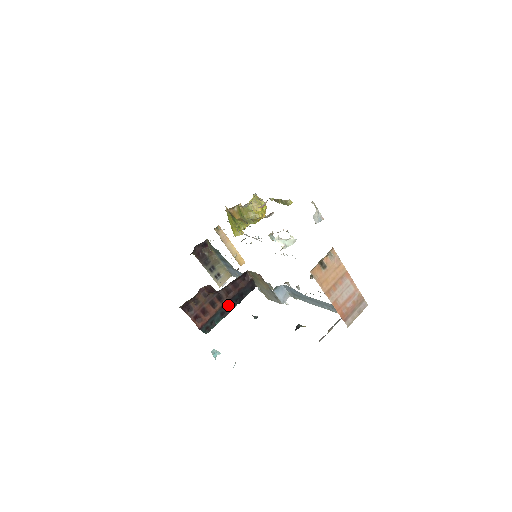
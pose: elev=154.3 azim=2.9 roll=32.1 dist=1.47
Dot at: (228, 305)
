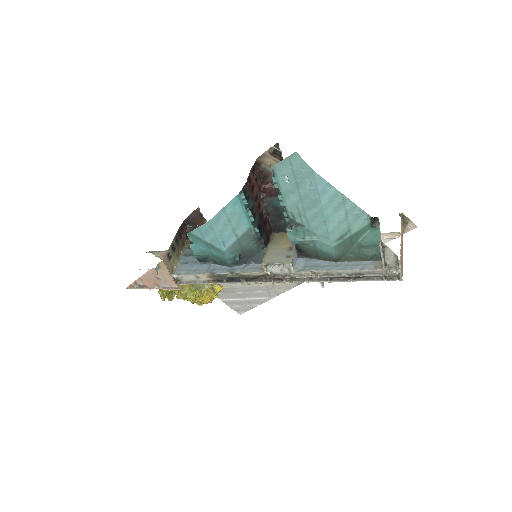
Dot at: (256, 216)
